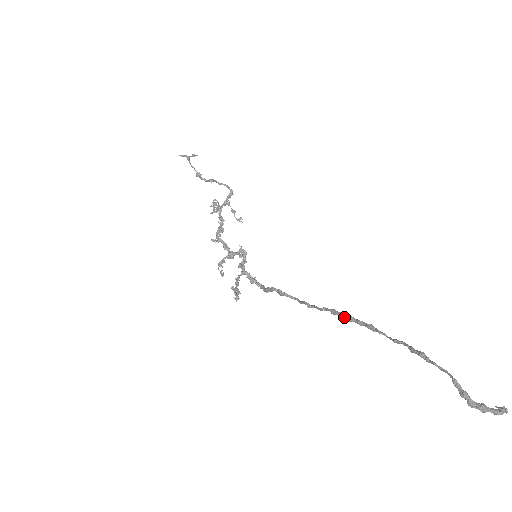
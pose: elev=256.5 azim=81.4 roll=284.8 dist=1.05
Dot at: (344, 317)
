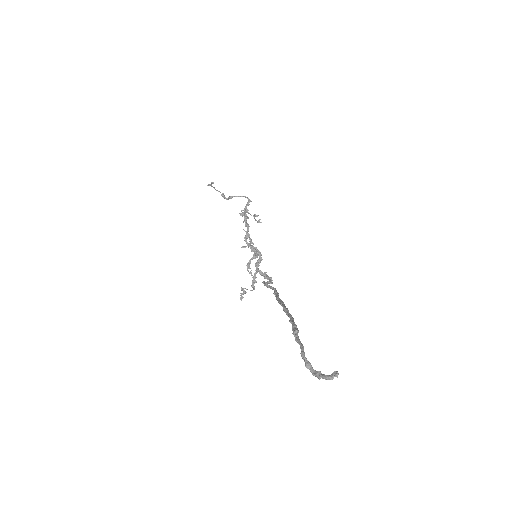
Dot at: (279, 303)
